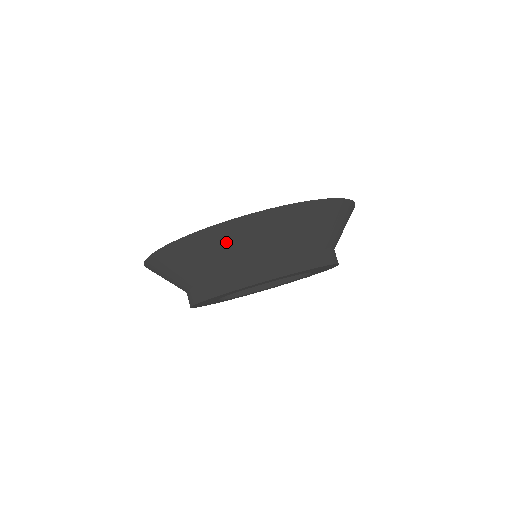
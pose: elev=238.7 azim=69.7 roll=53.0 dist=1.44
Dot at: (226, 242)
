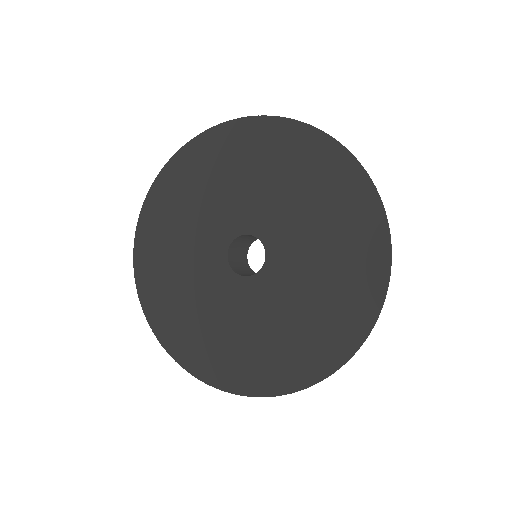
Dot at: occluded
